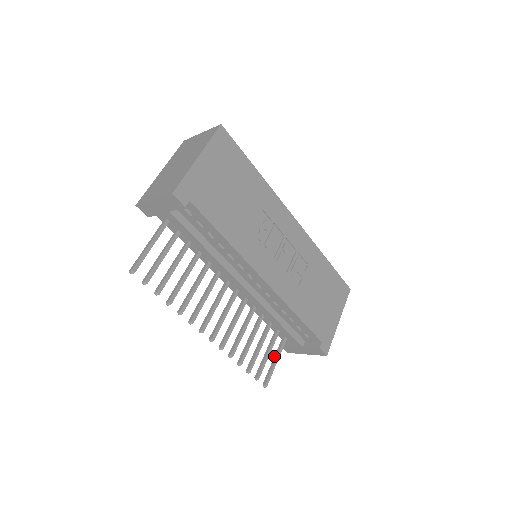
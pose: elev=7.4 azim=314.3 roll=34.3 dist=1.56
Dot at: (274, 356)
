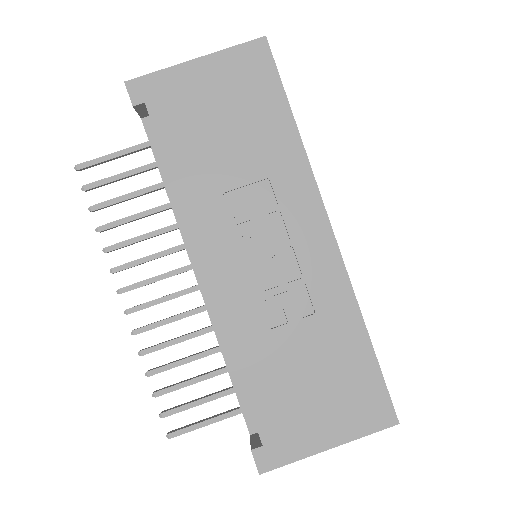
Dot at: occluded
